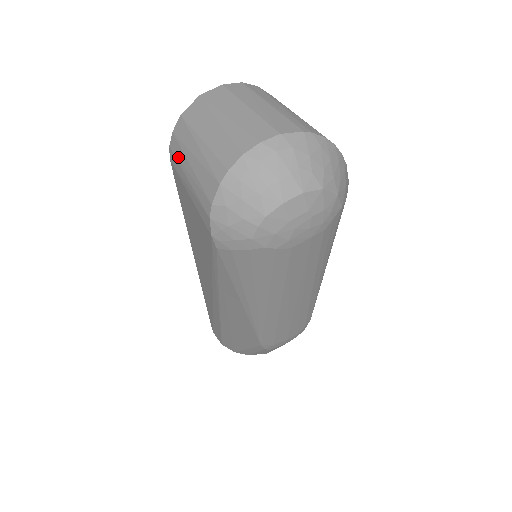
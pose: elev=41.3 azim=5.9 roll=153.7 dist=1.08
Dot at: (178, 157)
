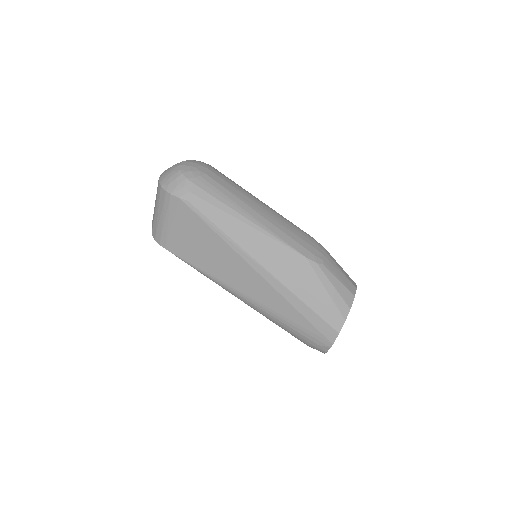
Dot at: (160, 232)
